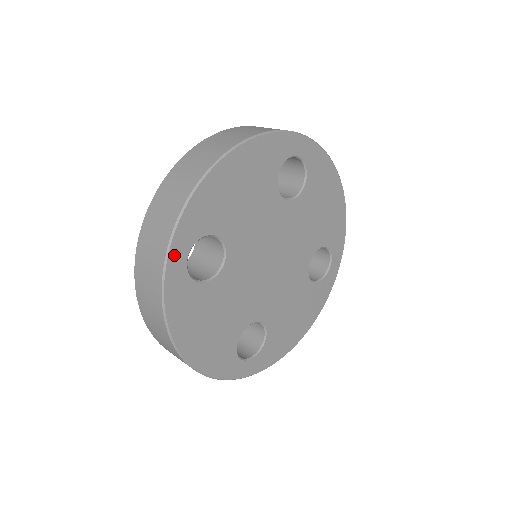
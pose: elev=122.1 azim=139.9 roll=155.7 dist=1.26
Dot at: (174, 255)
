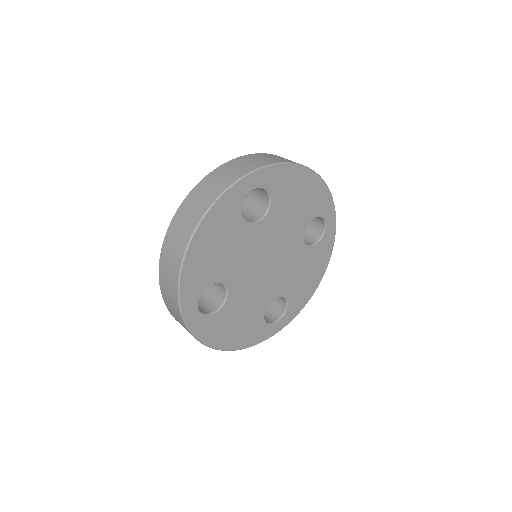
Dot at: (188, 314)
